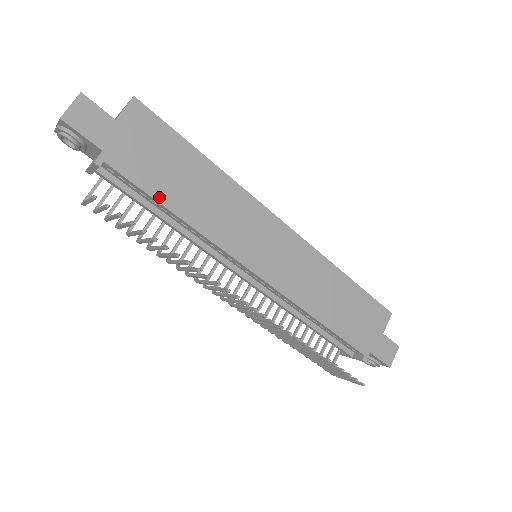
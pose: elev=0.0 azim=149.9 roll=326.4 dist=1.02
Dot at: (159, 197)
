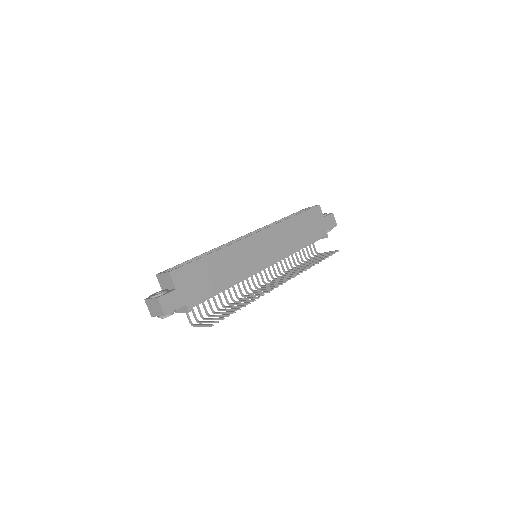
Dot at: (216, 291)
